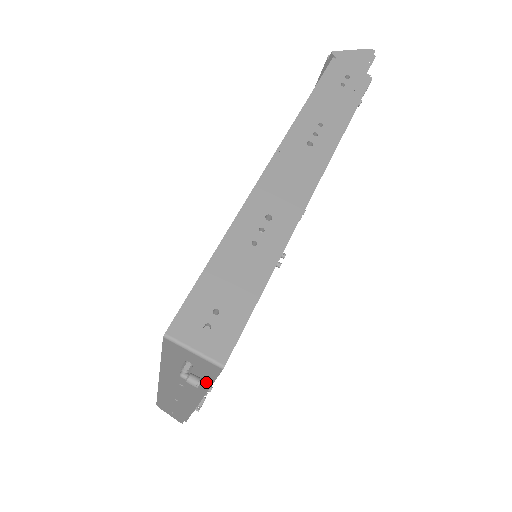
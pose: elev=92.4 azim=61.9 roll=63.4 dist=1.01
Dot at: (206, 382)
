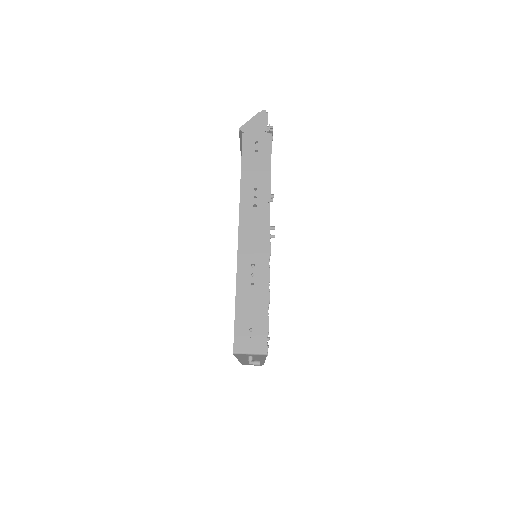
Dot at: (263, 357)
